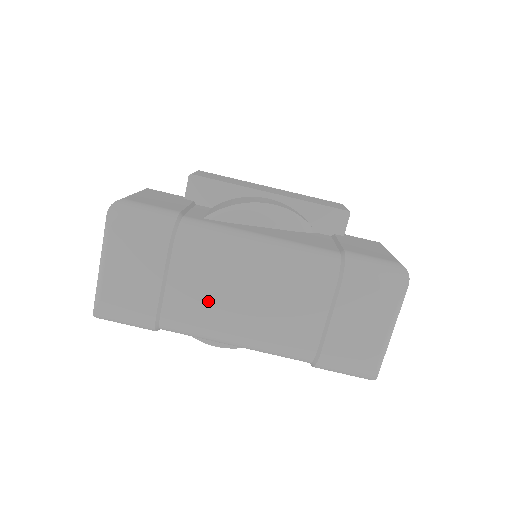
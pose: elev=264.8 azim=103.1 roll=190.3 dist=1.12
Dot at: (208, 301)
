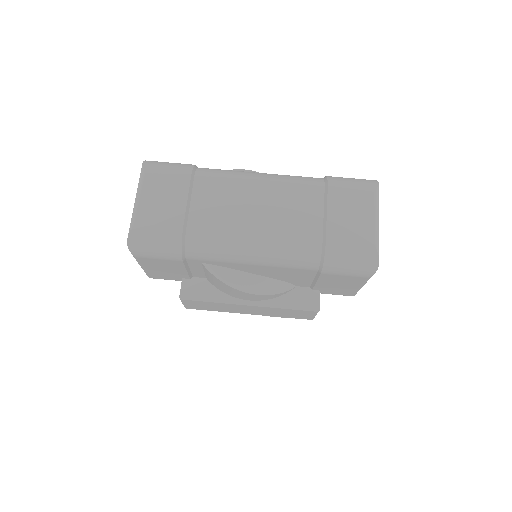
Dot at: (225, 214)
